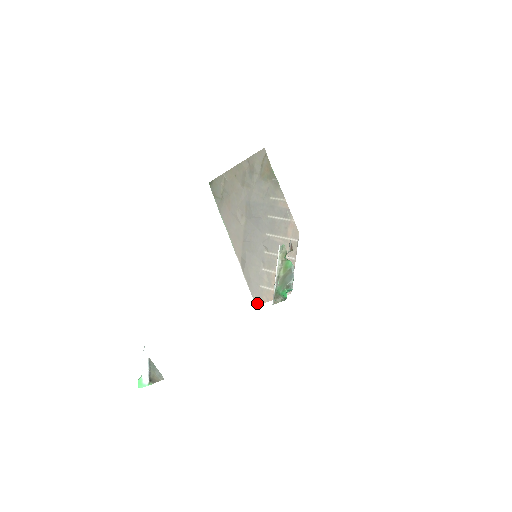
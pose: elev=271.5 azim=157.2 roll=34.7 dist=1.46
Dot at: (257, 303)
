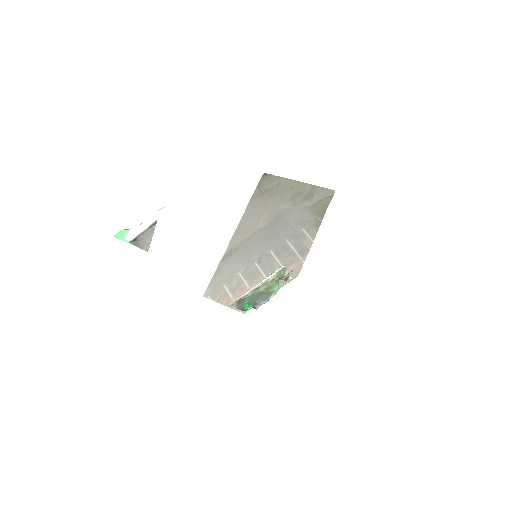
Dot at: (207, 295)
